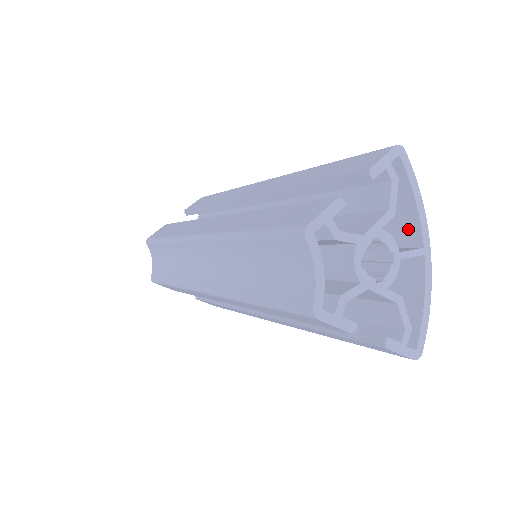
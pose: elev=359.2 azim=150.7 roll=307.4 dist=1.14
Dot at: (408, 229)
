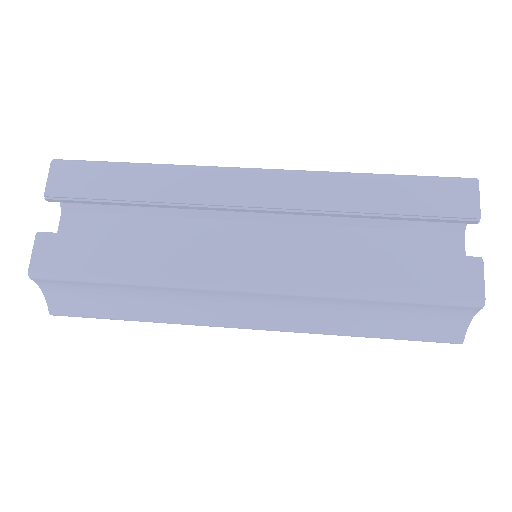
Dot at: occluded
